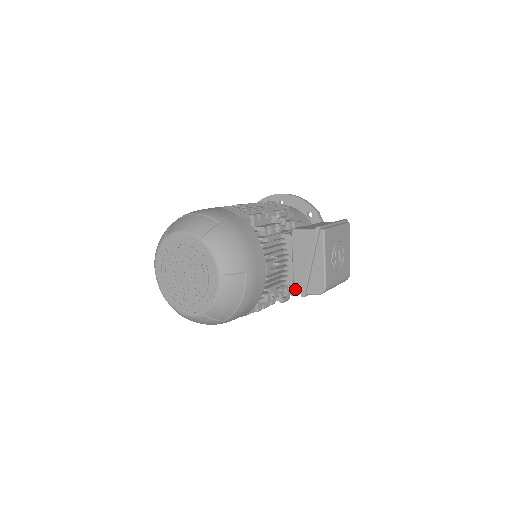
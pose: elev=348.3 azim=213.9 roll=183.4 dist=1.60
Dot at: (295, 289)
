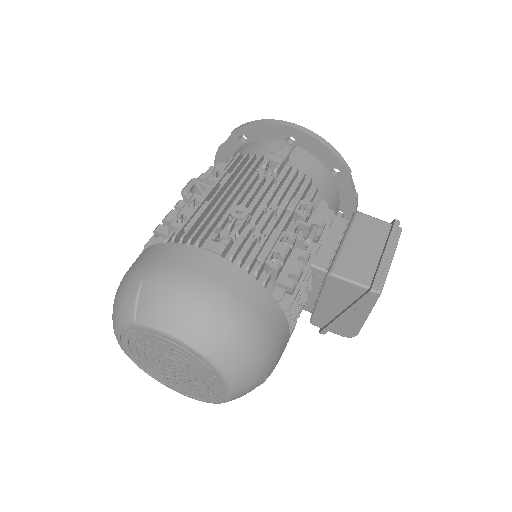
Dot at: (312, 322)
